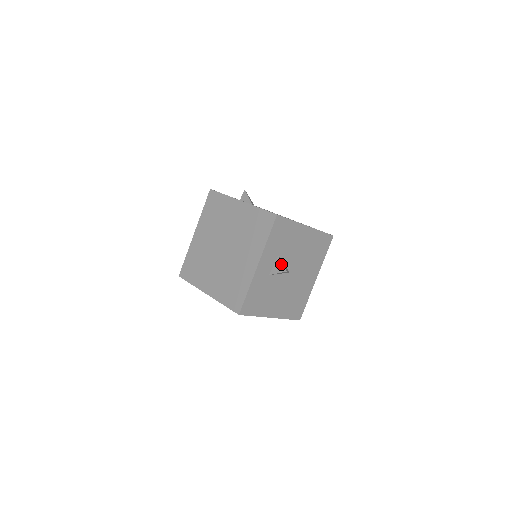
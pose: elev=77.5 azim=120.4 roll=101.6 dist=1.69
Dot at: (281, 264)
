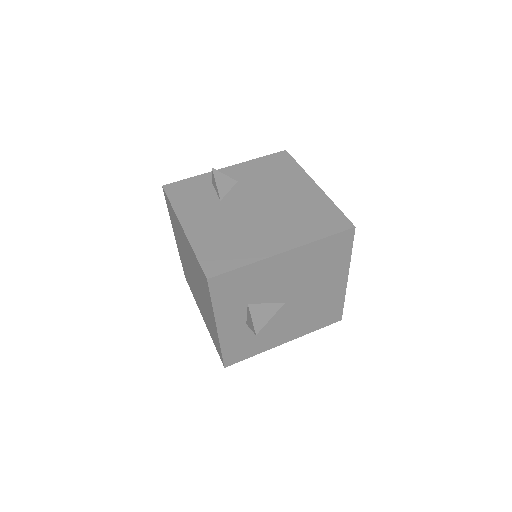
Dot at: (251, 320)
